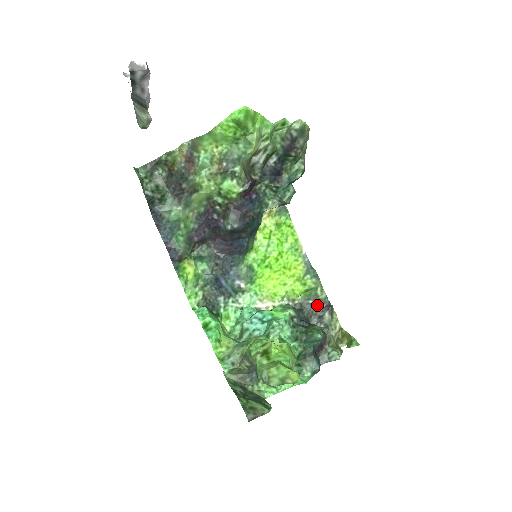
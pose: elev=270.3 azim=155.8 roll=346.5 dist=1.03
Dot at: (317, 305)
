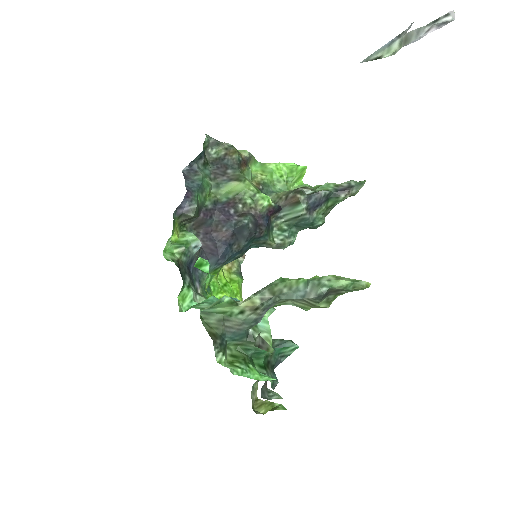
Dot at: occluded
